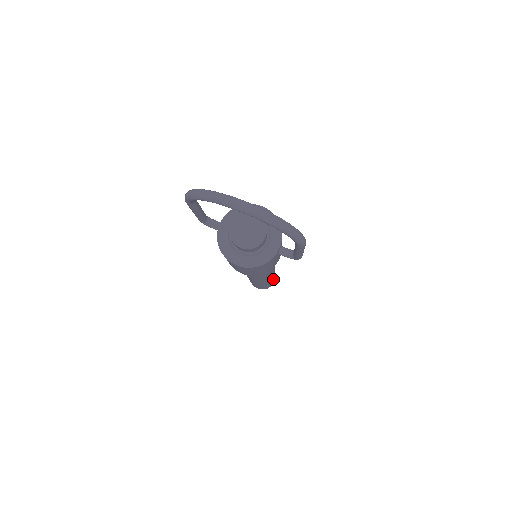
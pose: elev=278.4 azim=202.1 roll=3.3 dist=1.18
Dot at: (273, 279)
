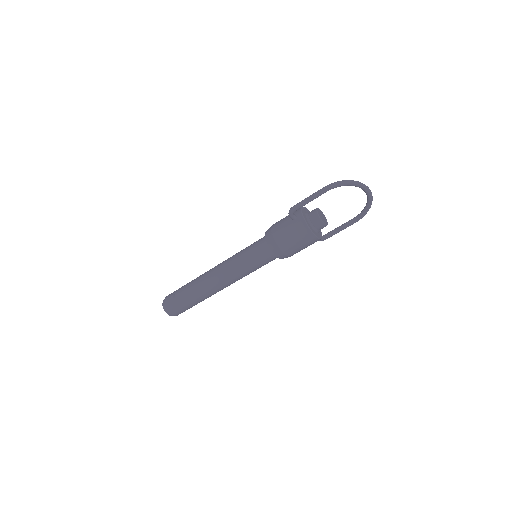
Dot at: occluded
